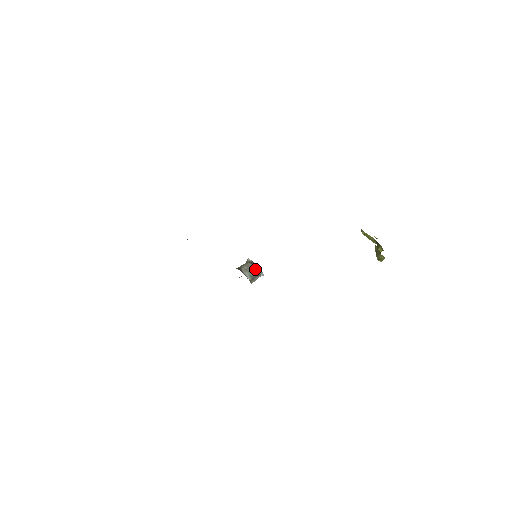
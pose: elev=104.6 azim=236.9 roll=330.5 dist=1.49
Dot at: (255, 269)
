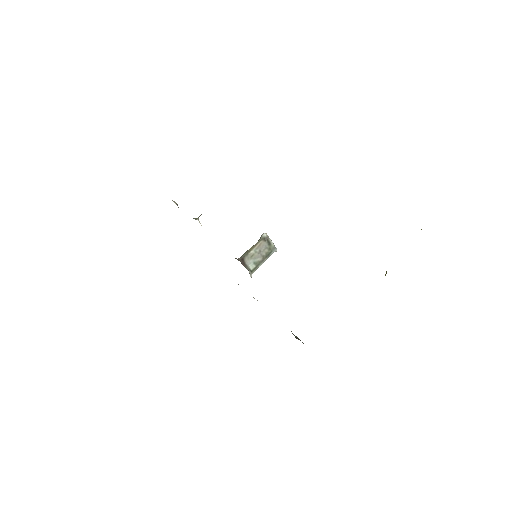
Dot at: (267, 248)
